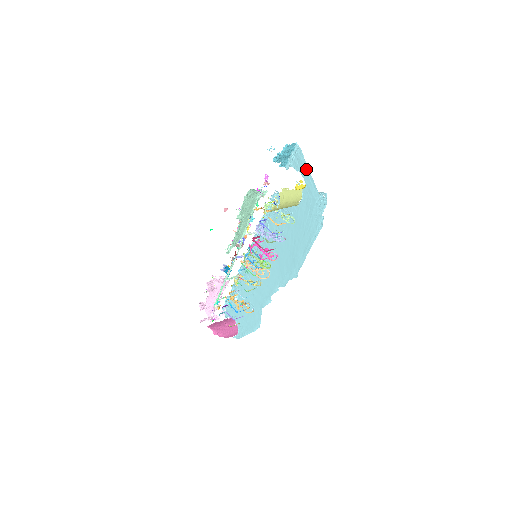
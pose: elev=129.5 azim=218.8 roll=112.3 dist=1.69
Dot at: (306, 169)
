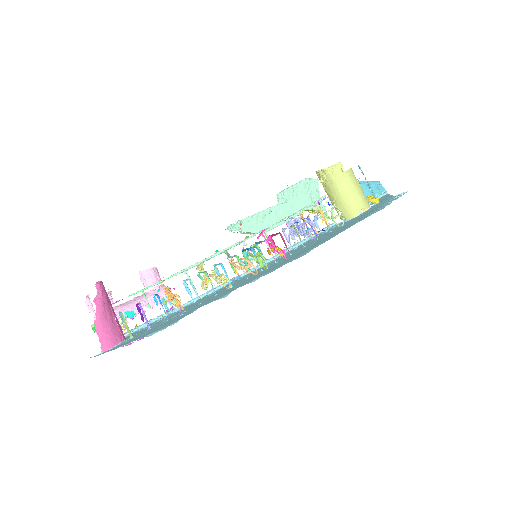
Dot at: (387, 196)
